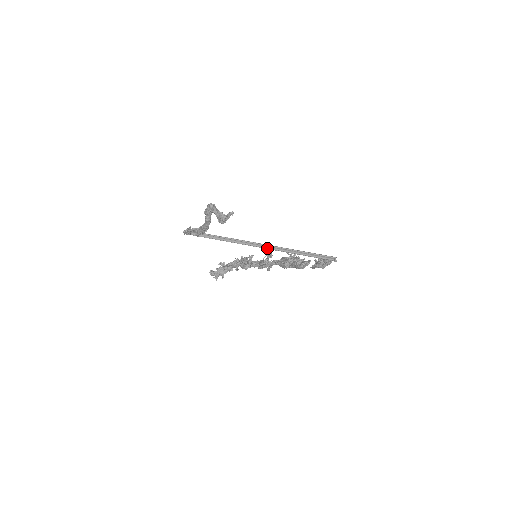
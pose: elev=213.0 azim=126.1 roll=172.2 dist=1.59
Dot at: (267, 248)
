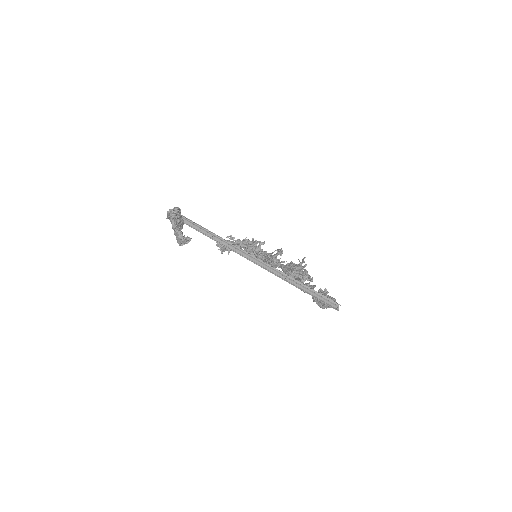
Dot at: (258, 264)
